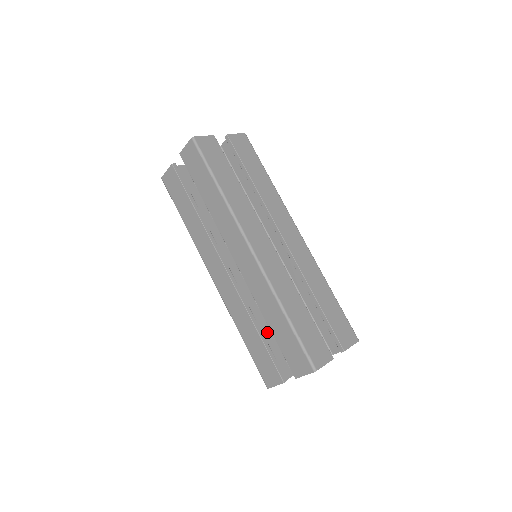
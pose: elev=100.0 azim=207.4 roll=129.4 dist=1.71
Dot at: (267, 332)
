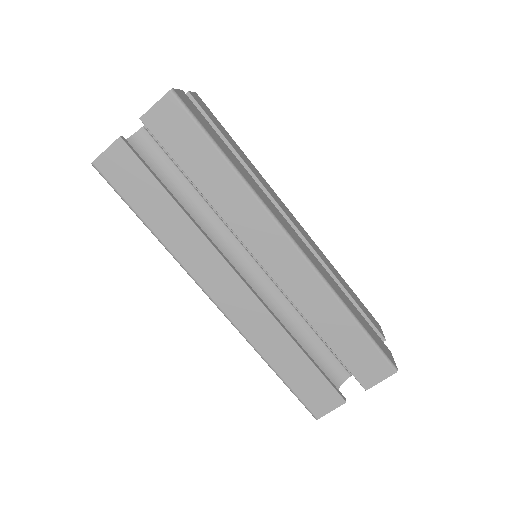
Dot at: occluded
